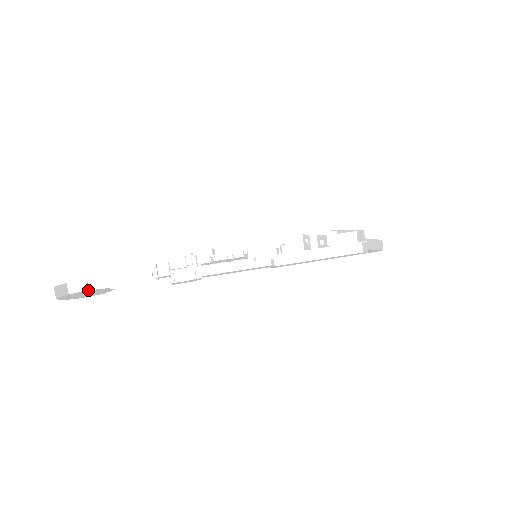
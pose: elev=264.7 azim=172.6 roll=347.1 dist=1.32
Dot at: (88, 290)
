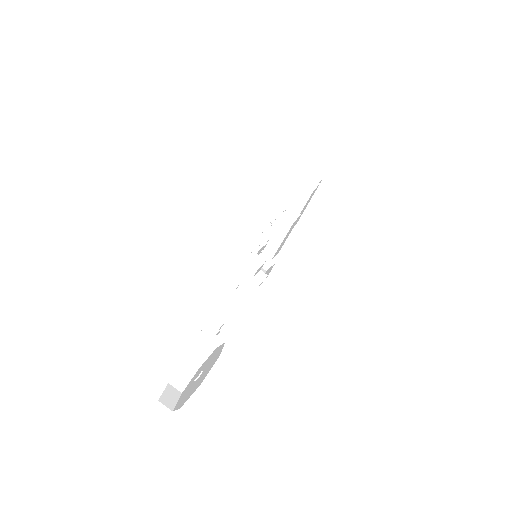
Dot at: (180, 395)
